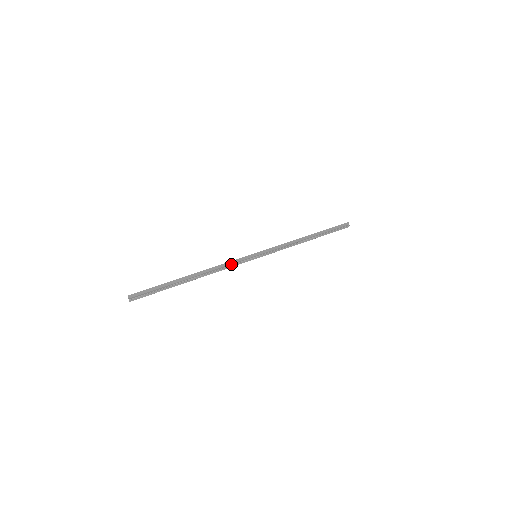
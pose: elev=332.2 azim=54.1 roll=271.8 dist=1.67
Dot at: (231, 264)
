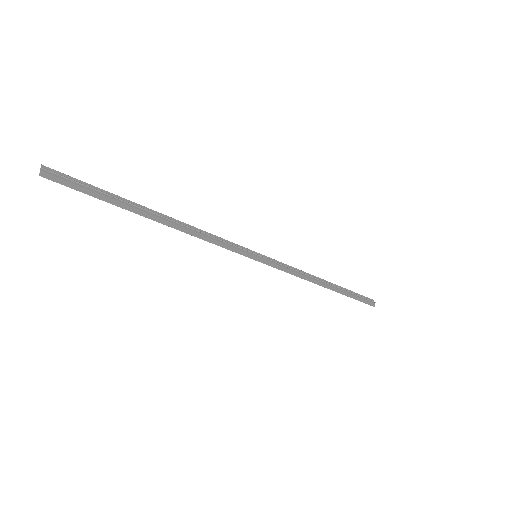
Dot at: (219, 240)
